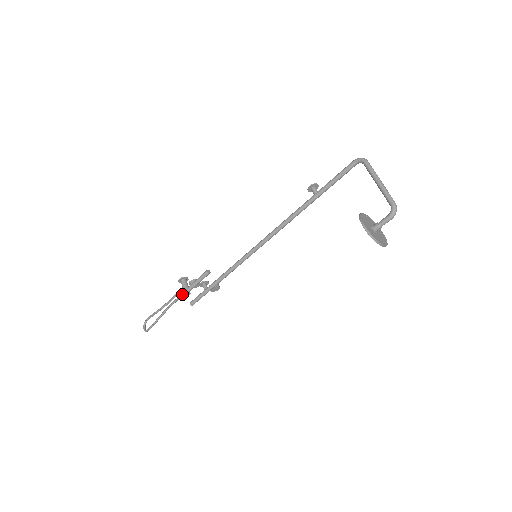
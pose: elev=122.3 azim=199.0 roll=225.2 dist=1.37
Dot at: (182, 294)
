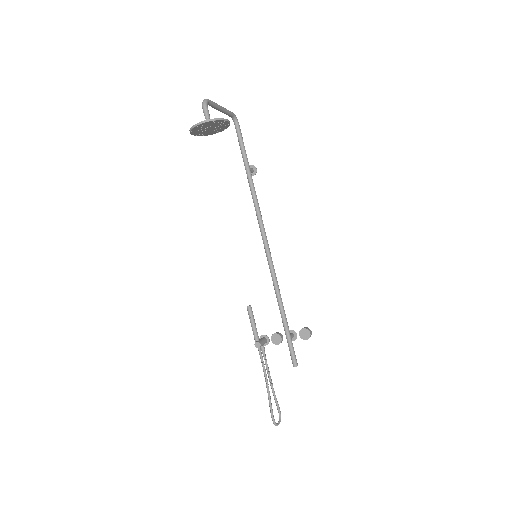
Dot at: (258, 350)
